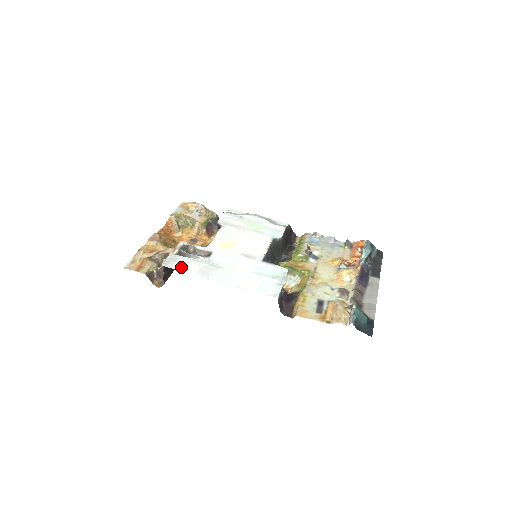
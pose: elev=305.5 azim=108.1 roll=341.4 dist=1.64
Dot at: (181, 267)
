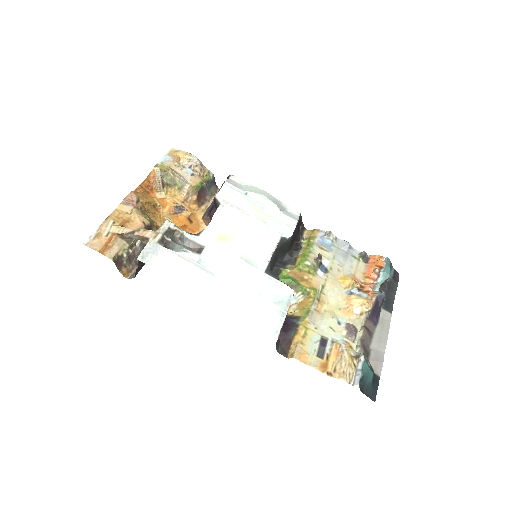
Dot at: (162, 266)
